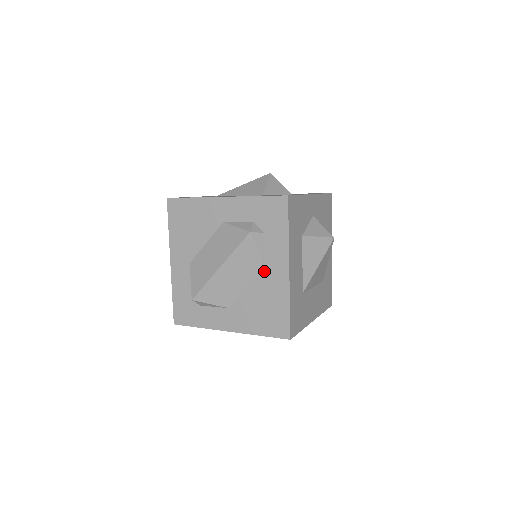
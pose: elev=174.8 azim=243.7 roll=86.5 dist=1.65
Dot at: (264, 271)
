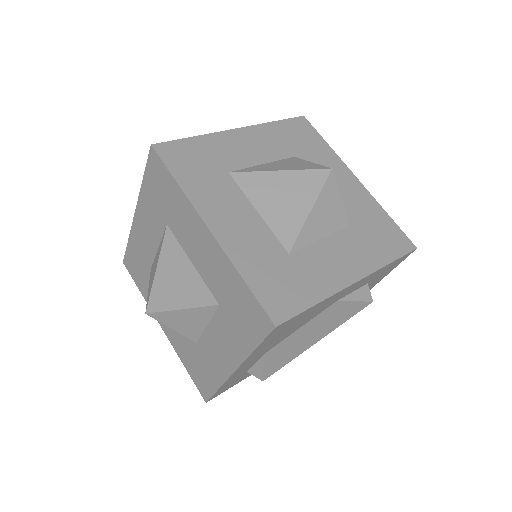
Dot at: occluded
